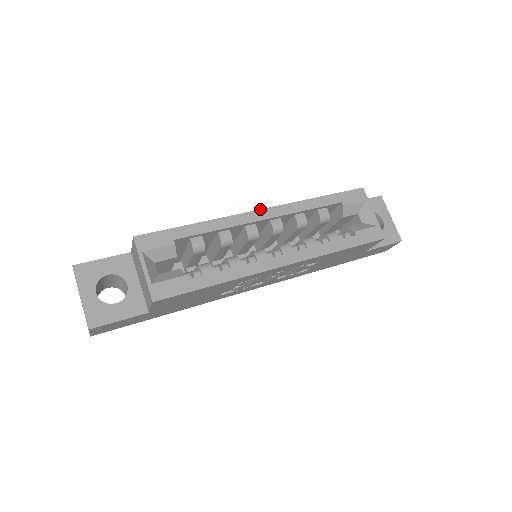
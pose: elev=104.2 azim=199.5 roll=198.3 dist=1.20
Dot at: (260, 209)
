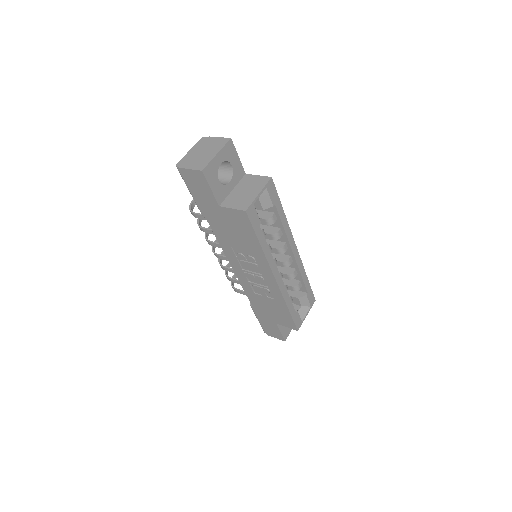
Dot at: occluded
